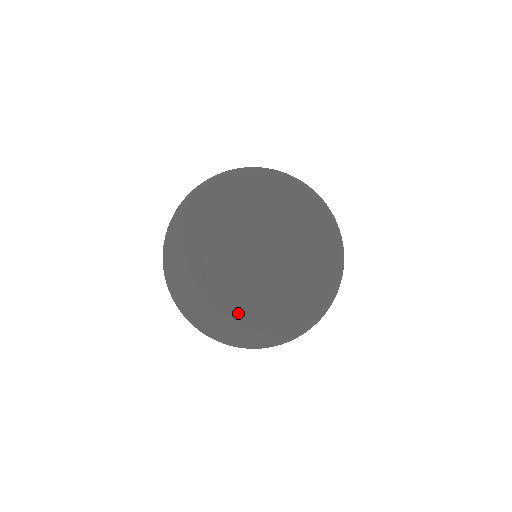
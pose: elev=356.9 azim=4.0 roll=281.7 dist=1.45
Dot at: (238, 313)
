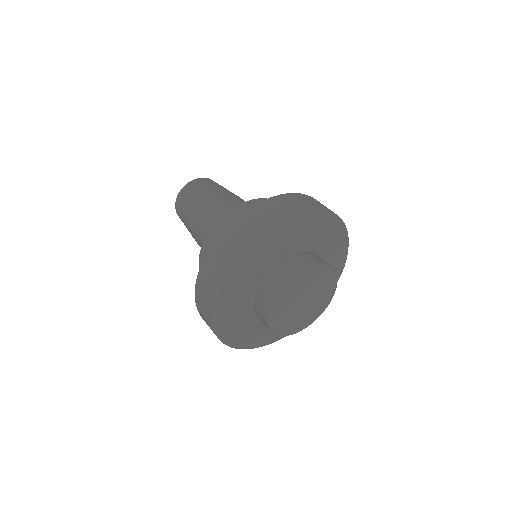
Dot at: (246, 319)
